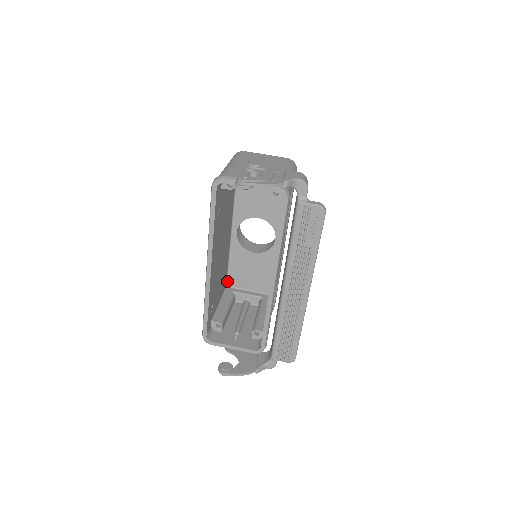
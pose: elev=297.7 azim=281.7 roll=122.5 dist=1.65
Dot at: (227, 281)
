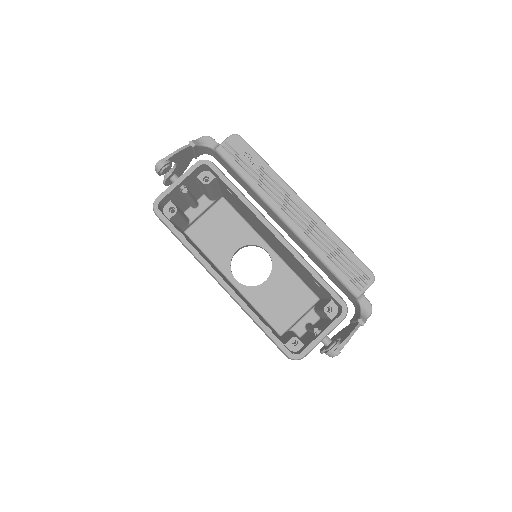
Dot at: (276, 331)
